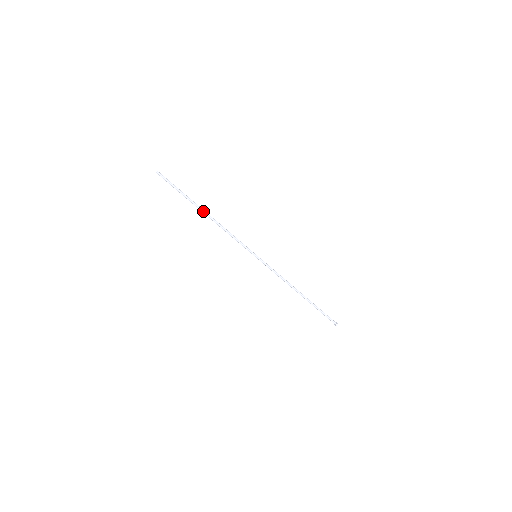
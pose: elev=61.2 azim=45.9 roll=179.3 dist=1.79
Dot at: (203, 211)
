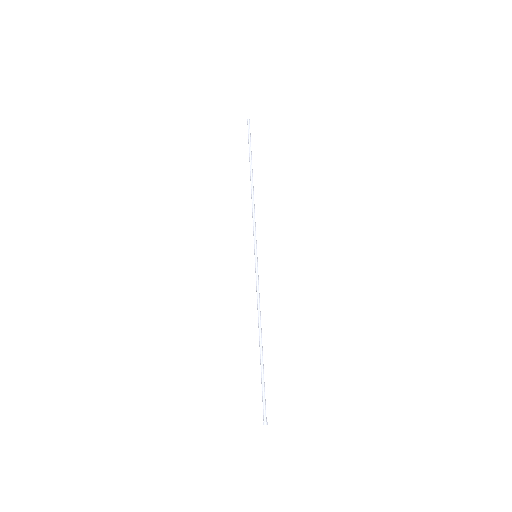
Dot at: occluded
